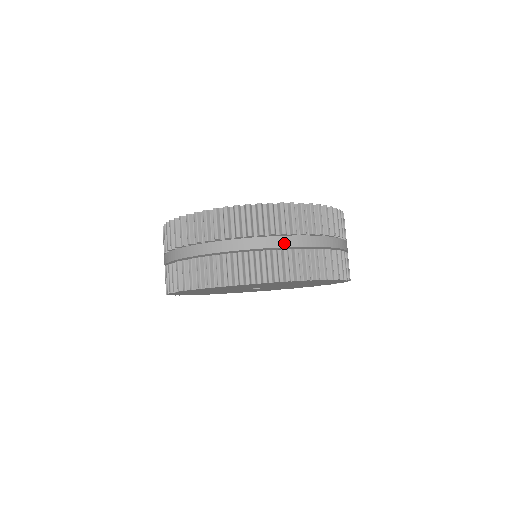
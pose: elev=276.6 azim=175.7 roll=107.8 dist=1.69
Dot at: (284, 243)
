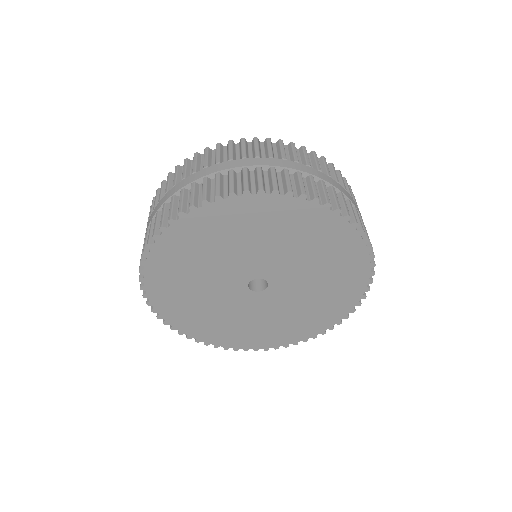
Dot at: (172, 193)
